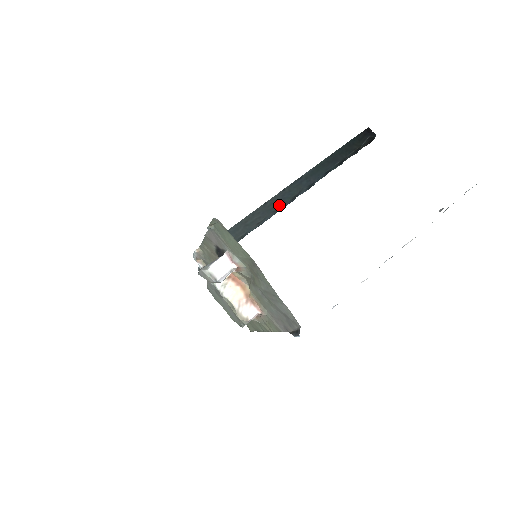
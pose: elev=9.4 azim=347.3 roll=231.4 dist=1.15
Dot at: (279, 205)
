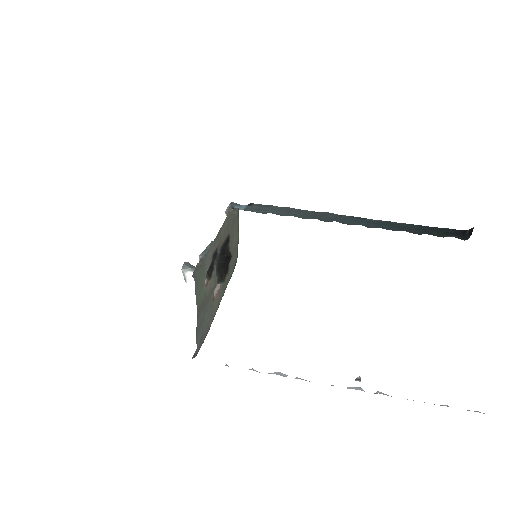
Dot at: (327, 221)
